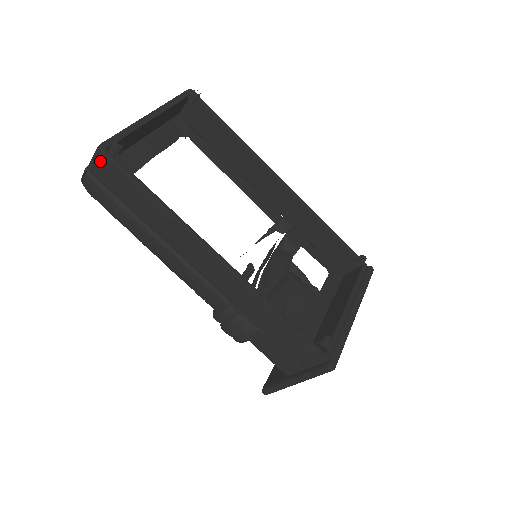
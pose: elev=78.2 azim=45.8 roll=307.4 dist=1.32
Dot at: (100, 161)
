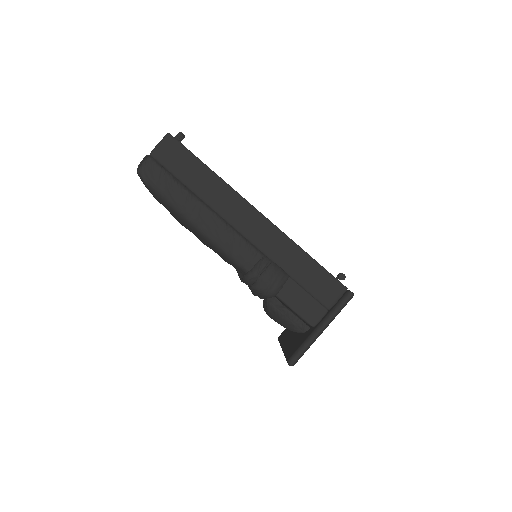
Dot at: (167, 144)
